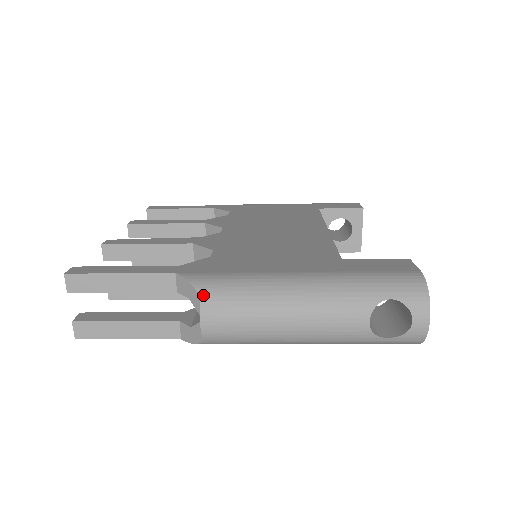
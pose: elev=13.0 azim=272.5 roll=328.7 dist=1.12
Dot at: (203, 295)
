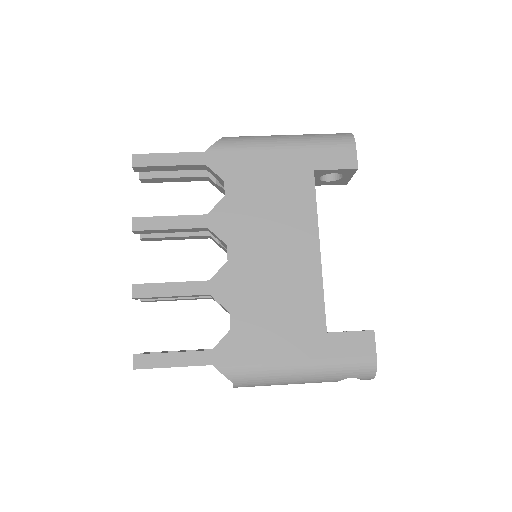
Dot at: (235, 383)
